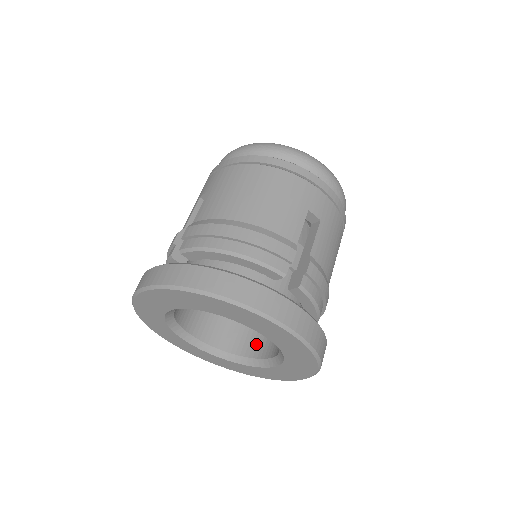
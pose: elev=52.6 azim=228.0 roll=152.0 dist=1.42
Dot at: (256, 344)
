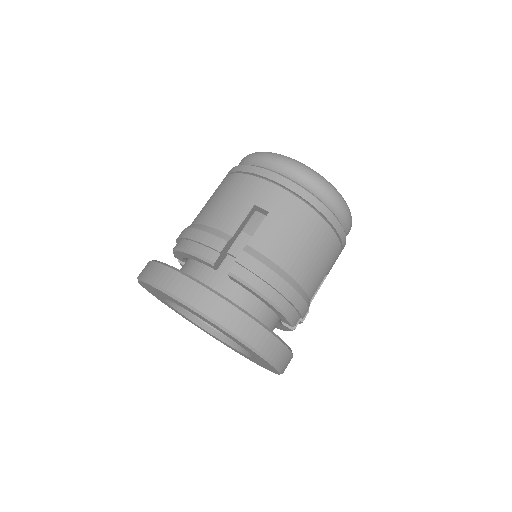
Dot at: occluded
